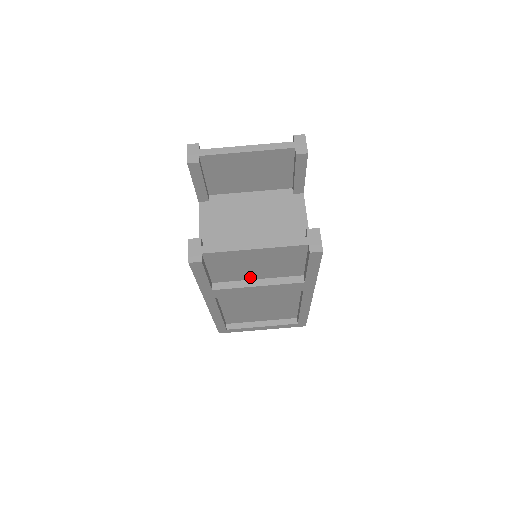
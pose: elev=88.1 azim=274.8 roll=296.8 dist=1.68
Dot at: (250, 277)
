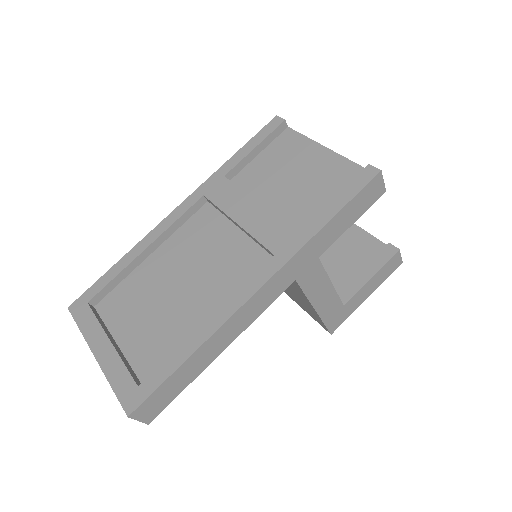
Dot at: (262, 198)
